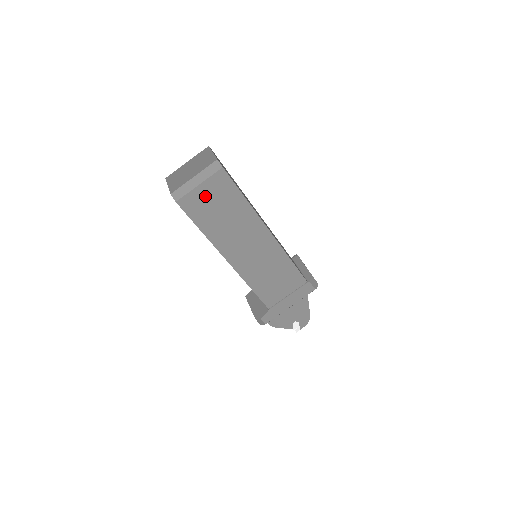
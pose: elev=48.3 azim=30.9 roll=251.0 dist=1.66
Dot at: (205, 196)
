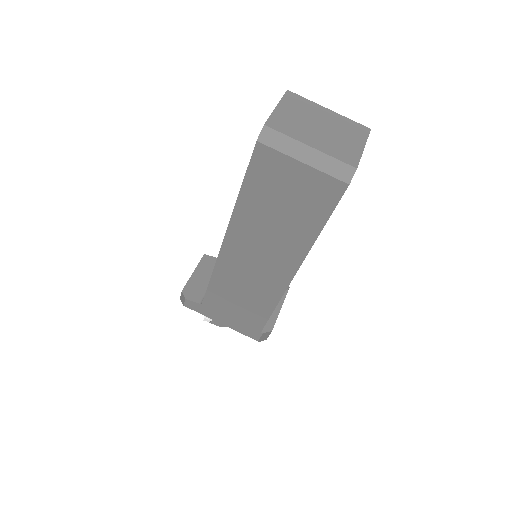
Dot at: (291, 178)
